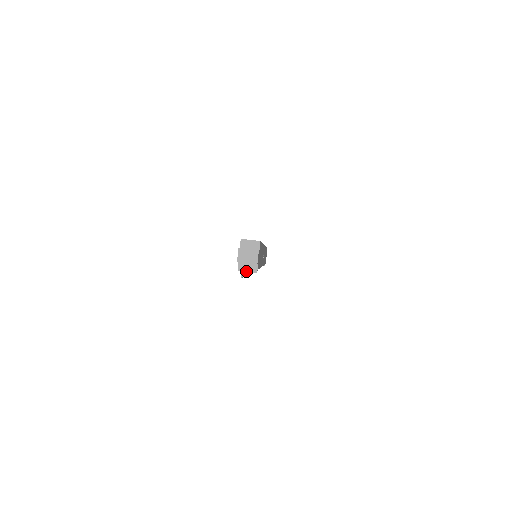
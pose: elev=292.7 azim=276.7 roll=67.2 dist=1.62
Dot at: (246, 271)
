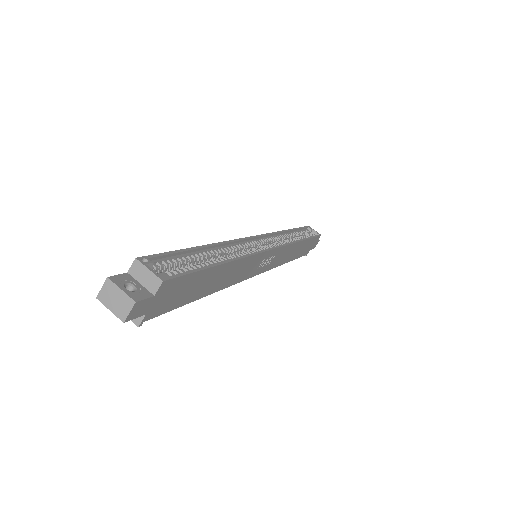
Dot at: occluded
